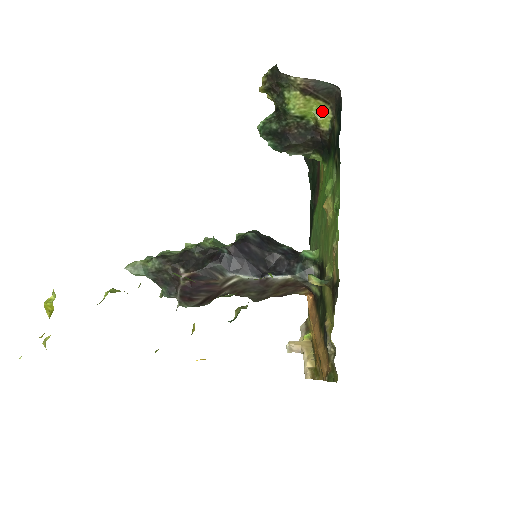
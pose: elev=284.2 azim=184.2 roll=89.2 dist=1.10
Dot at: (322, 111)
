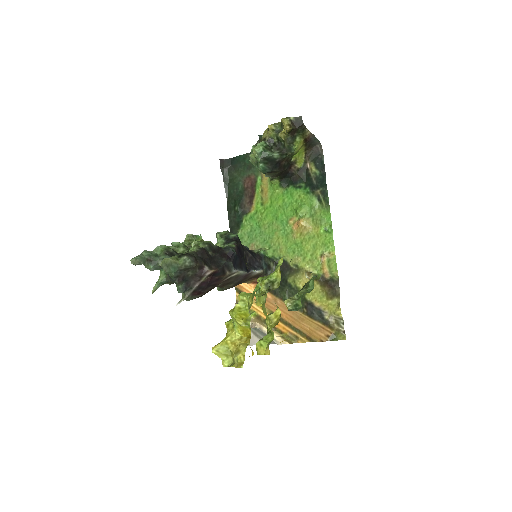
Dot at: (301, 154)
